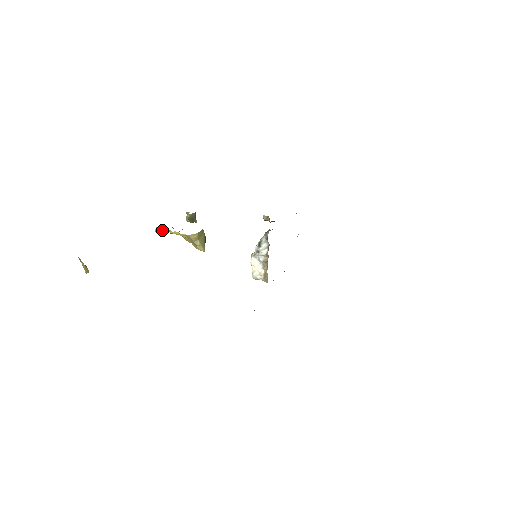
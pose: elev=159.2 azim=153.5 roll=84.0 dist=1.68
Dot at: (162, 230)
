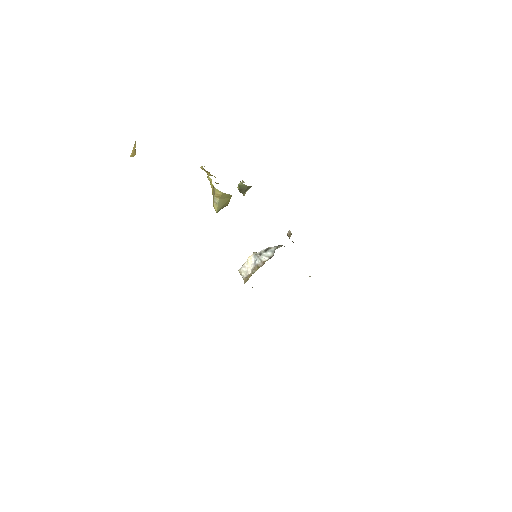
Dot at: (207, 172)
